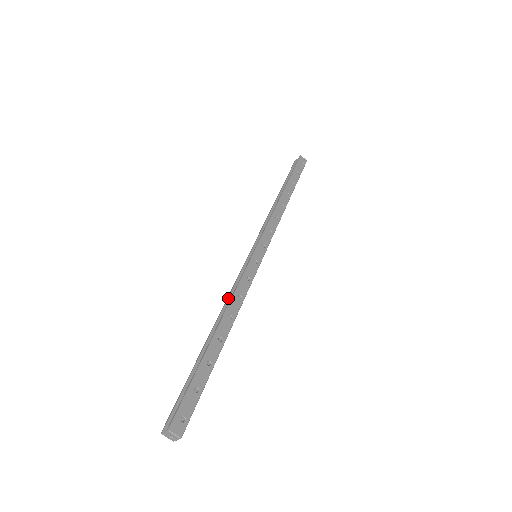
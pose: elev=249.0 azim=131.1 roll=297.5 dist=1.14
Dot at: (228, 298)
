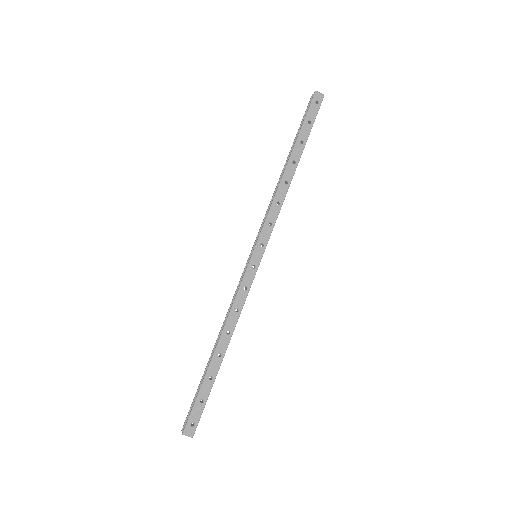
Dot at: (229, 309)
